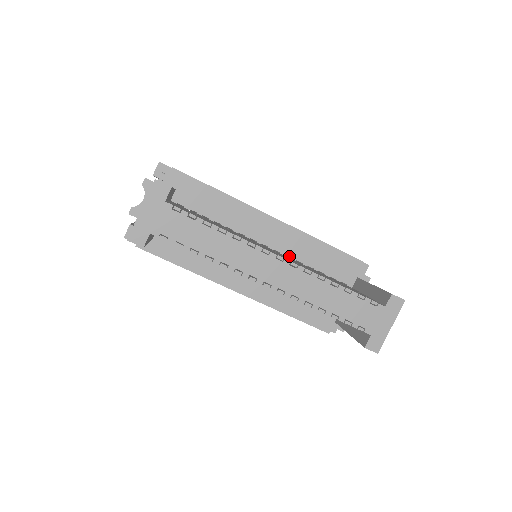
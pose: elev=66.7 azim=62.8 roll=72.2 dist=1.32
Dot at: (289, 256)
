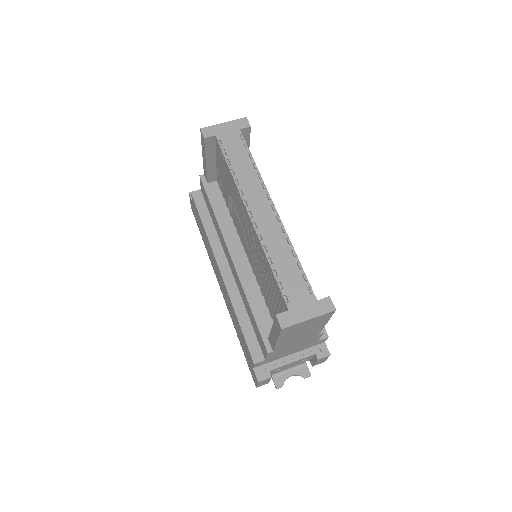
Dot at: occluded
